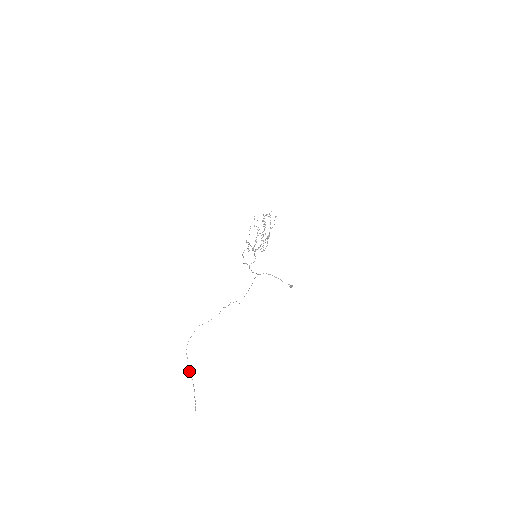
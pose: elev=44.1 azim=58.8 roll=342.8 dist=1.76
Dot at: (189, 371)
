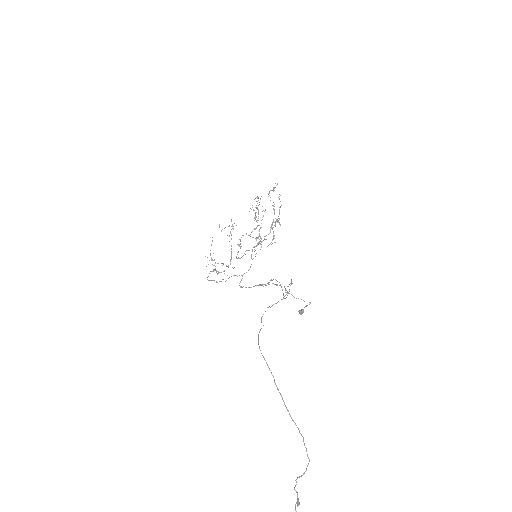
Dot at: (284, 402)
